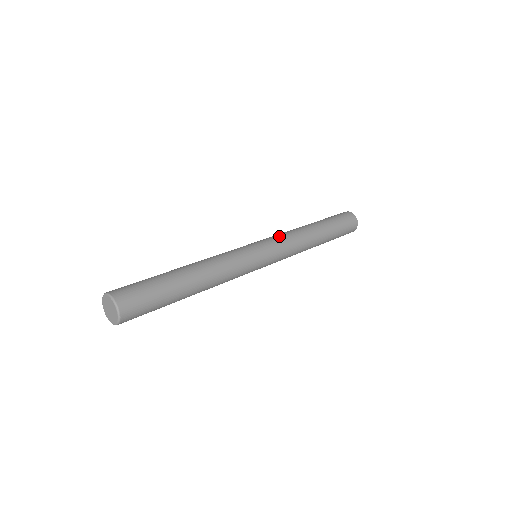
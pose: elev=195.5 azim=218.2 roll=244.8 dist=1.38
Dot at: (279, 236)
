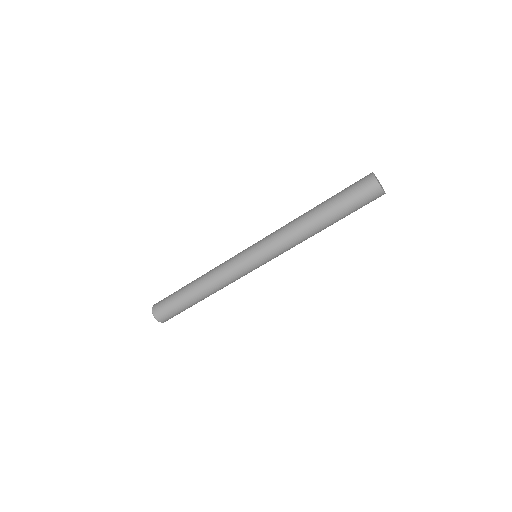
Dot at: (272, 236)
